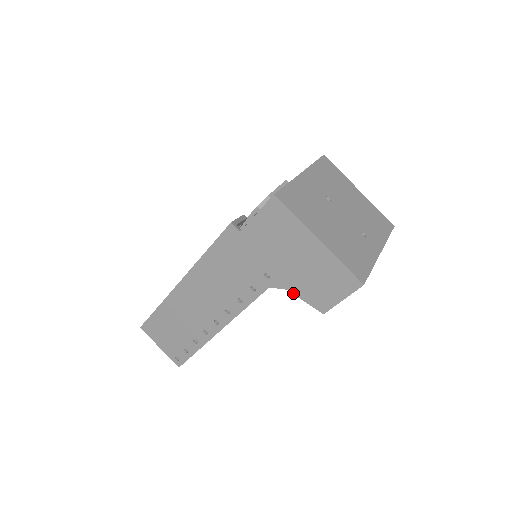
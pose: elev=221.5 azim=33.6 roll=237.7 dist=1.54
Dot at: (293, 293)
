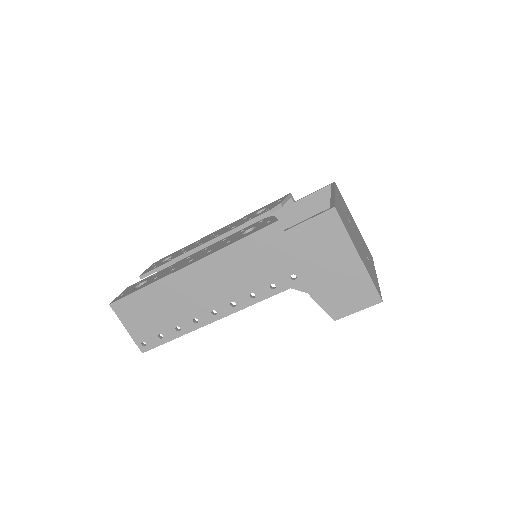
Dot at: (313, 297)
